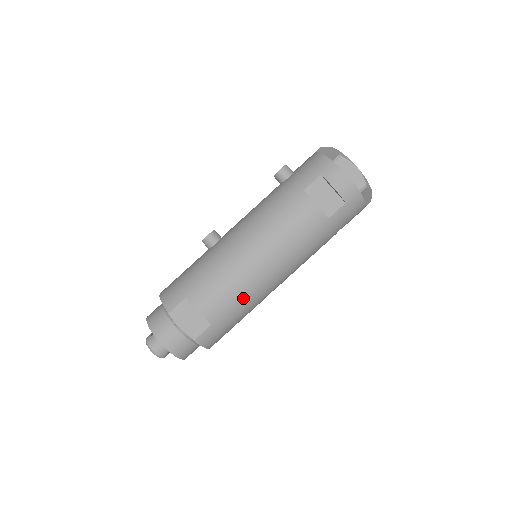
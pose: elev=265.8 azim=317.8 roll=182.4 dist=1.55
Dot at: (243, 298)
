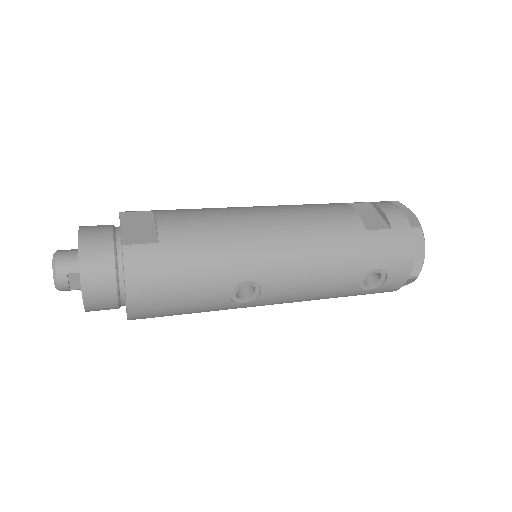
Dot at: (219, 242)
